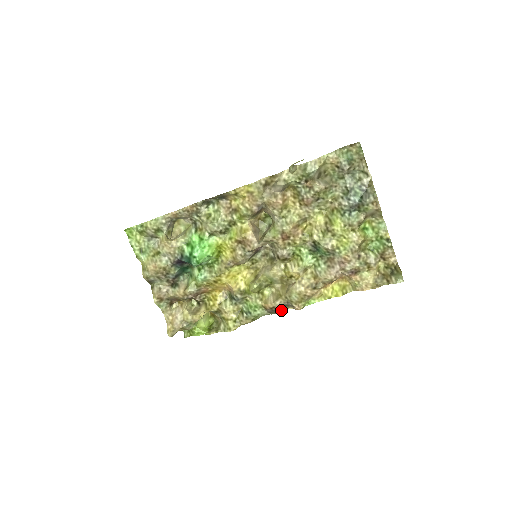
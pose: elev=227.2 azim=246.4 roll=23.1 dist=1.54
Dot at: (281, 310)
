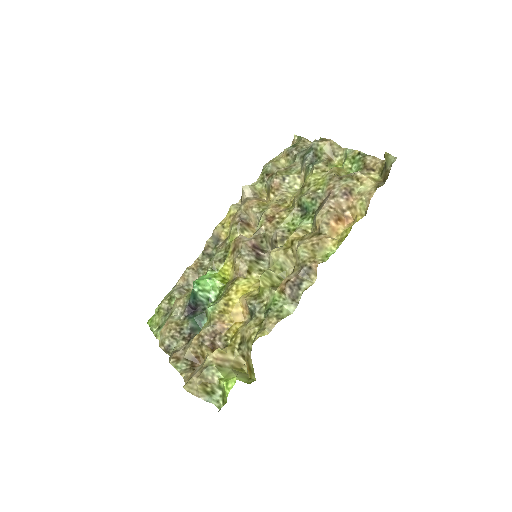
Dot at: (304, 286)
